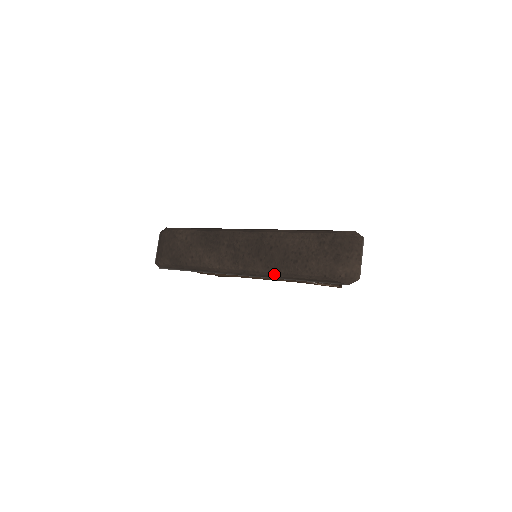
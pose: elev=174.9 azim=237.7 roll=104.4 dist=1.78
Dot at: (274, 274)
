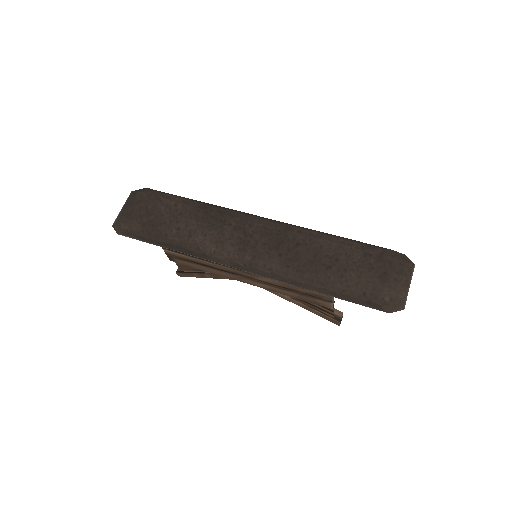
Dot at: (293, 277)
